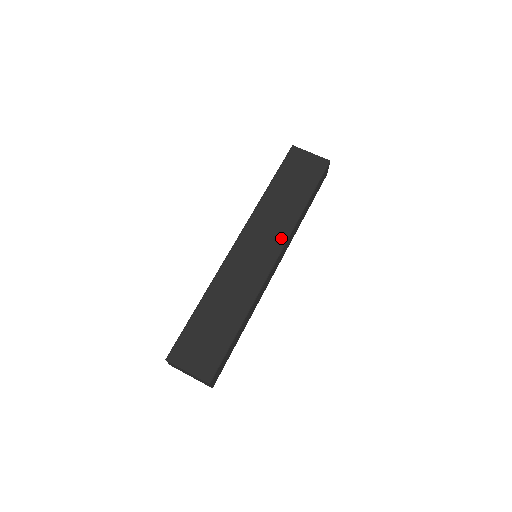
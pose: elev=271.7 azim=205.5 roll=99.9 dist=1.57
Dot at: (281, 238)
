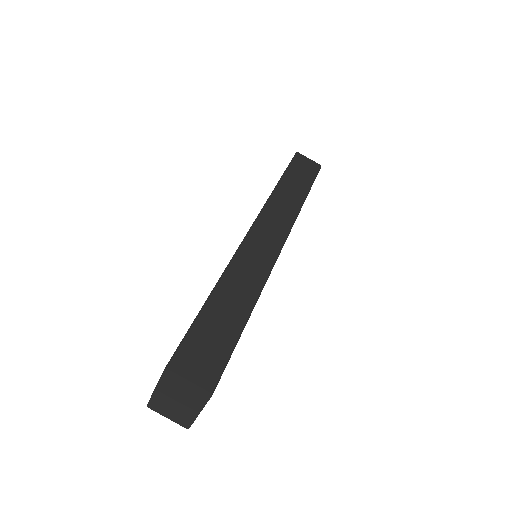
Dot at: occluded
